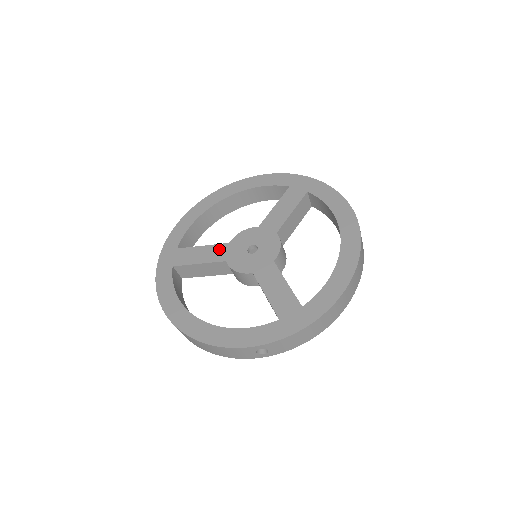
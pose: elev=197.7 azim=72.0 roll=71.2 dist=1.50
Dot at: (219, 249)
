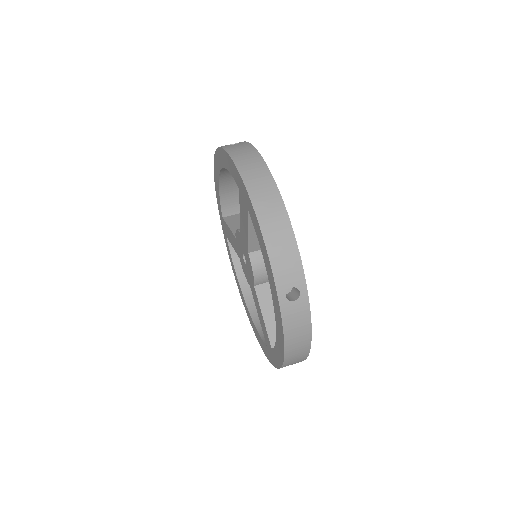
Dot at: (234, 240)
